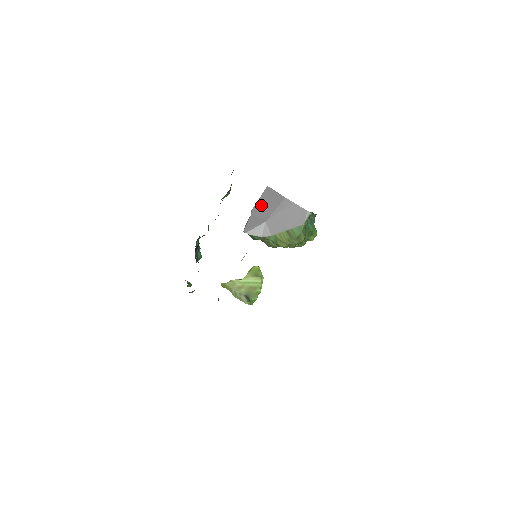
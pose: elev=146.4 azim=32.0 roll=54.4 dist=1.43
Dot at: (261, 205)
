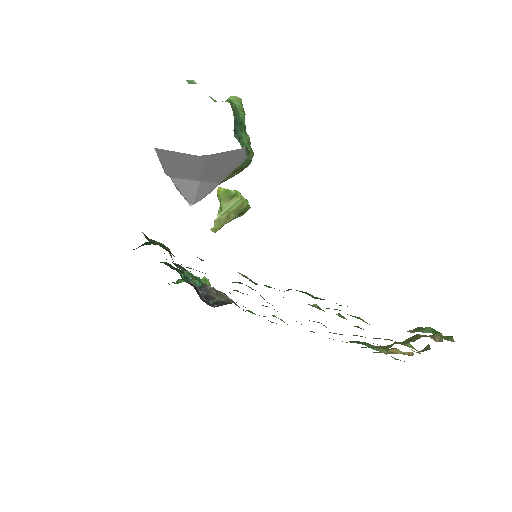
Dot at: (172, 168)
